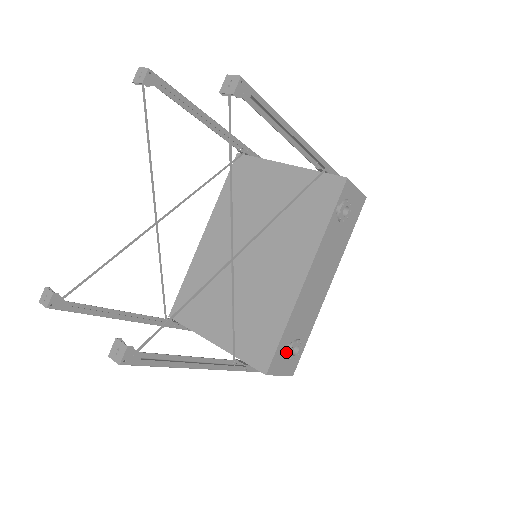
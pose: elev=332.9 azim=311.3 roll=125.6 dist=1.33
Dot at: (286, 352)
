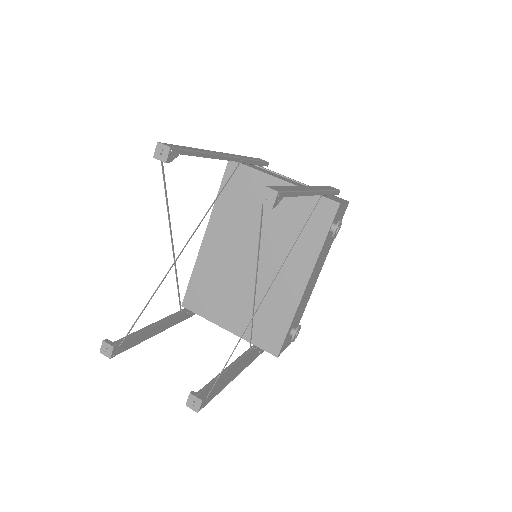
Dot at: (289, 335)
